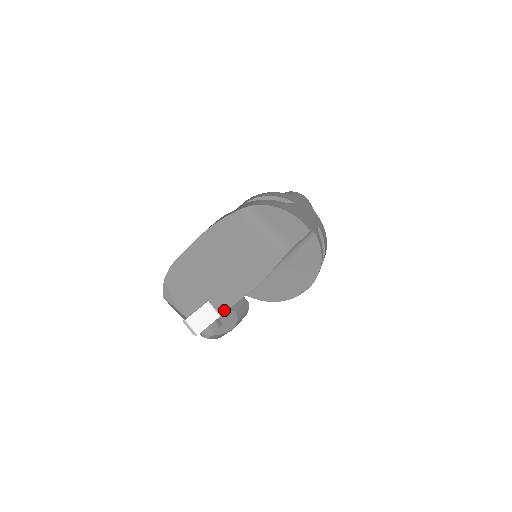
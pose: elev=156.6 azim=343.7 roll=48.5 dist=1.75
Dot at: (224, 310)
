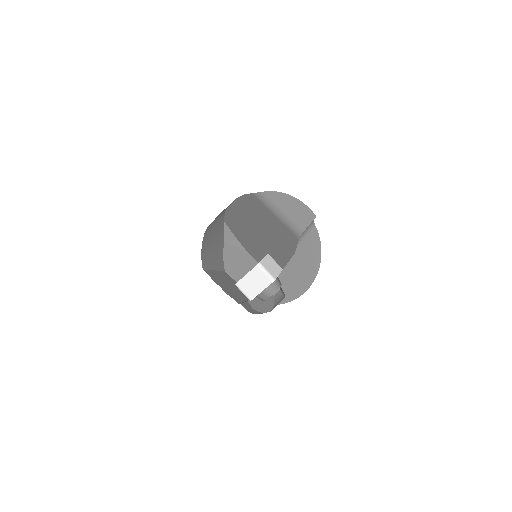
Dot at: (282, 266)
